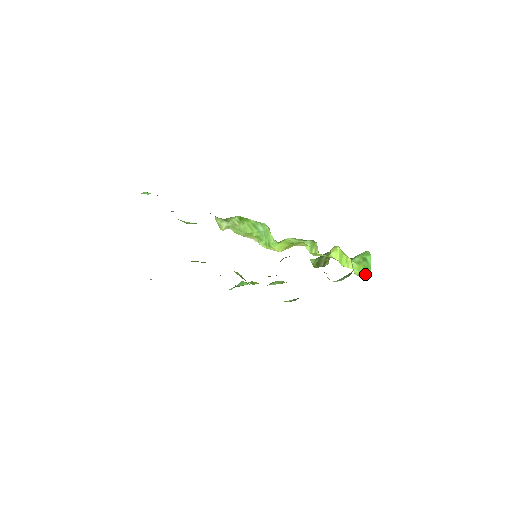
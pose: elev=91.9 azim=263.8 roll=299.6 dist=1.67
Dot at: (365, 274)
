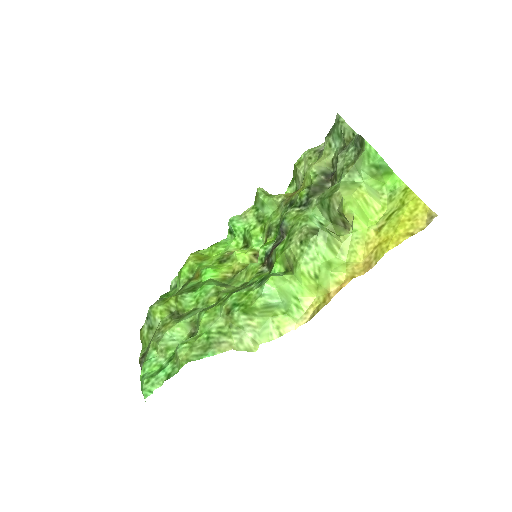
Dot at: (390, 183)
